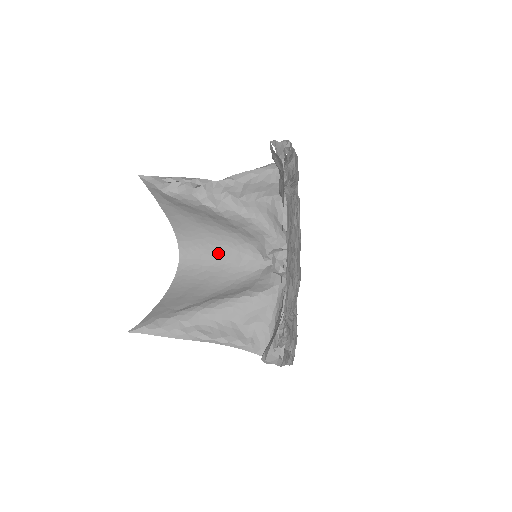
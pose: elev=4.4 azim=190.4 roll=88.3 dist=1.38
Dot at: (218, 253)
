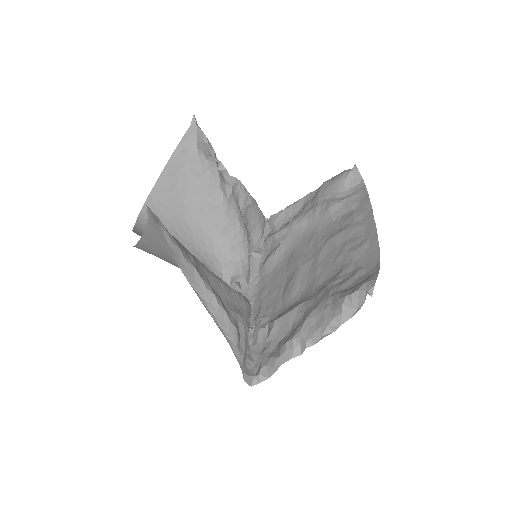
Dot at: occluded
